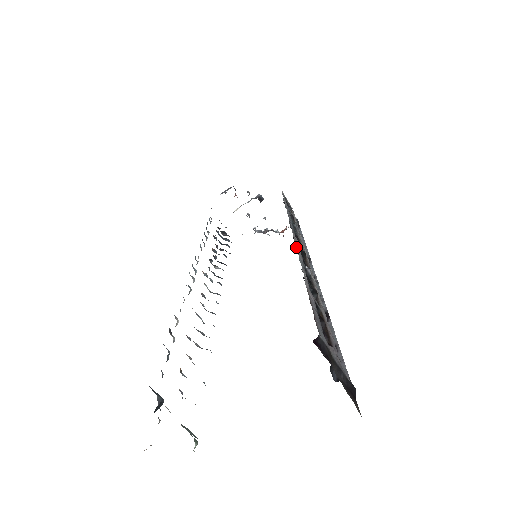
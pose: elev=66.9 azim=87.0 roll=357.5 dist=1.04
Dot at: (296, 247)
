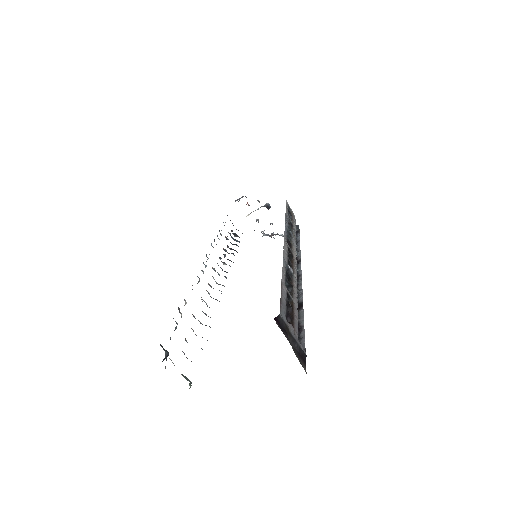
Dot at: (283, 250)
